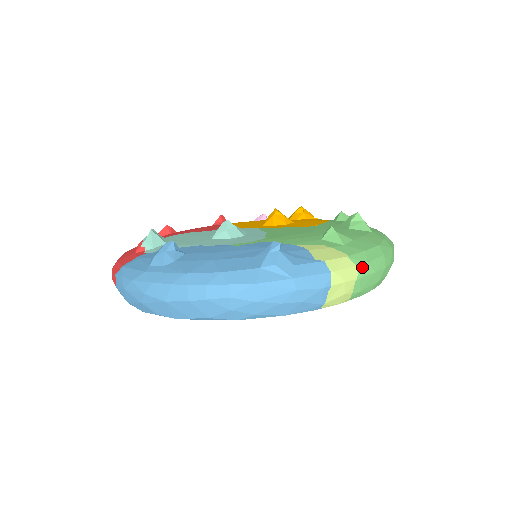
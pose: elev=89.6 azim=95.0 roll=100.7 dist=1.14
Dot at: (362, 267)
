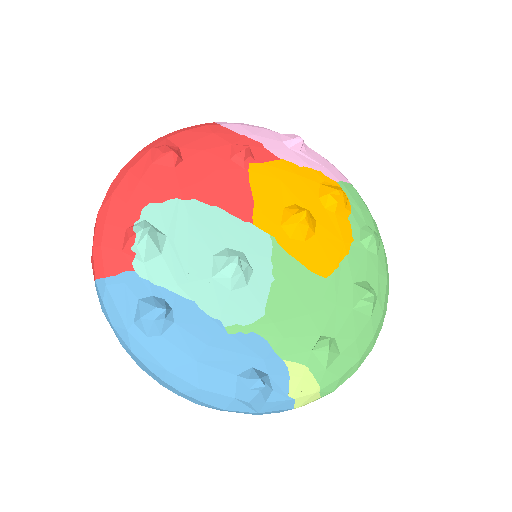
Dot at: occluded
